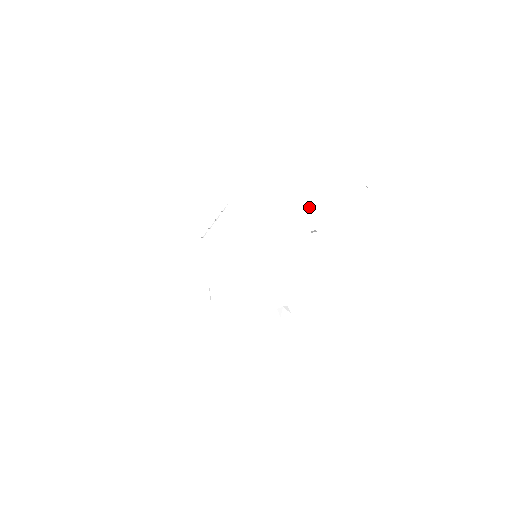
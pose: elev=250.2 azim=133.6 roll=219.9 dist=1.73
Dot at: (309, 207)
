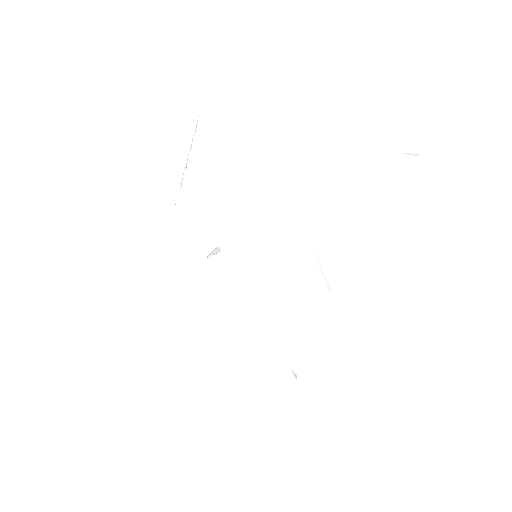
Dot at: (317, 266)
